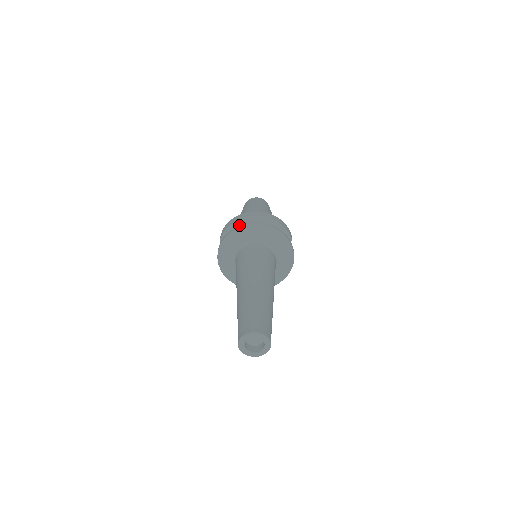
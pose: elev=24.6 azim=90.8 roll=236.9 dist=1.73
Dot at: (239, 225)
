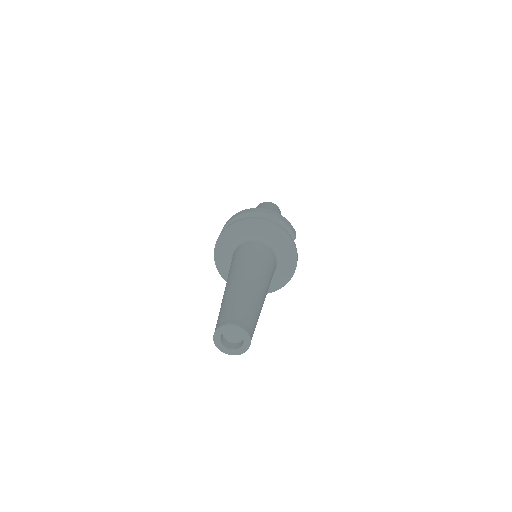
Dot at: (234, 221)
